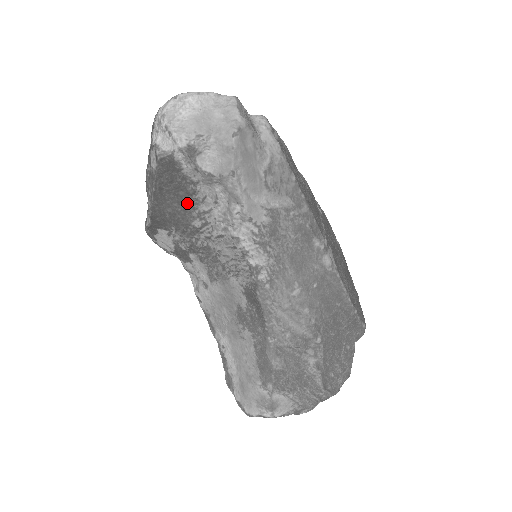
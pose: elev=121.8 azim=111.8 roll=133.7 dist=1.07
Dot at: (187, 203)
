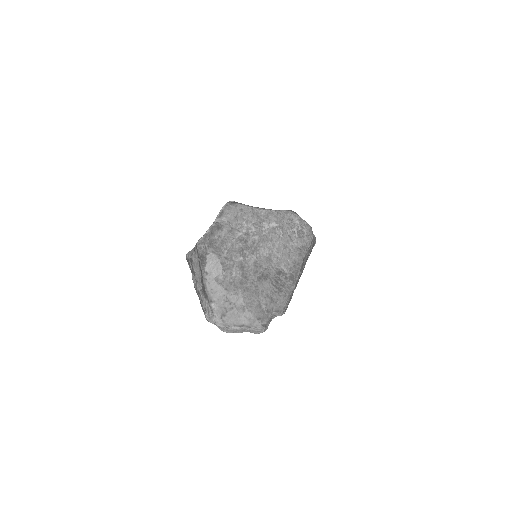
Dot at: occluded
